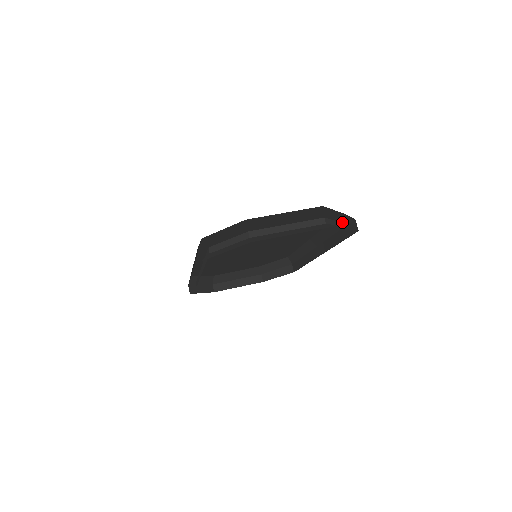
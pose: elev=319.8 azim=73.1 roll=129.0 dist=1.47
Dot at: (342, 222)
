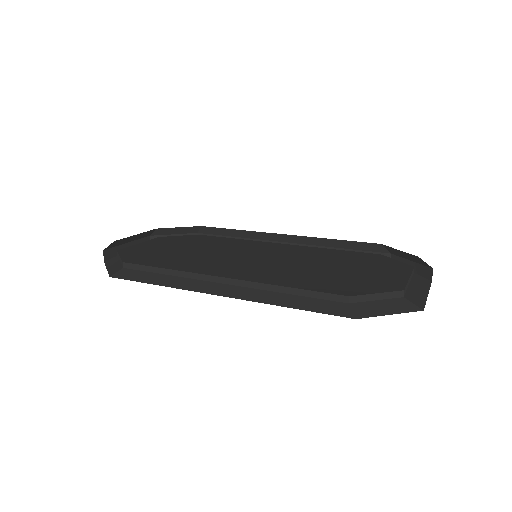
Dot at: (367, 247)
